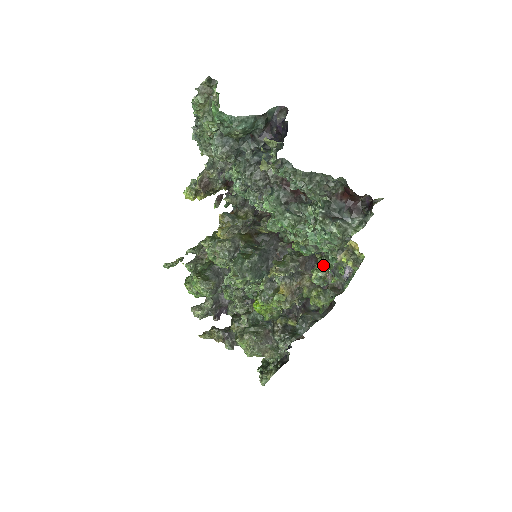
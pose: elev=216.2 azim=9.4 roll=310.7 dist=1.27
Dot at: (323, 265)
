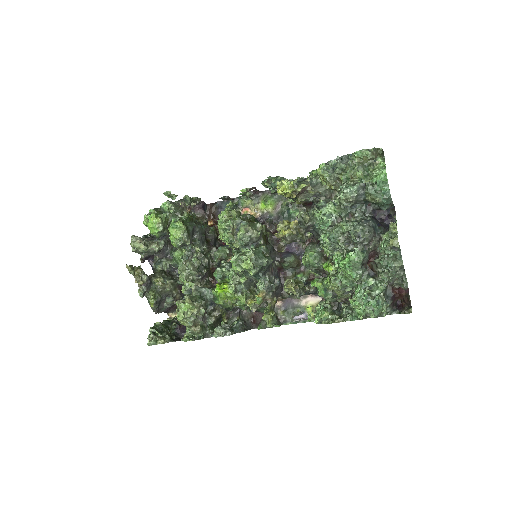
Dot at: (332, 312)
